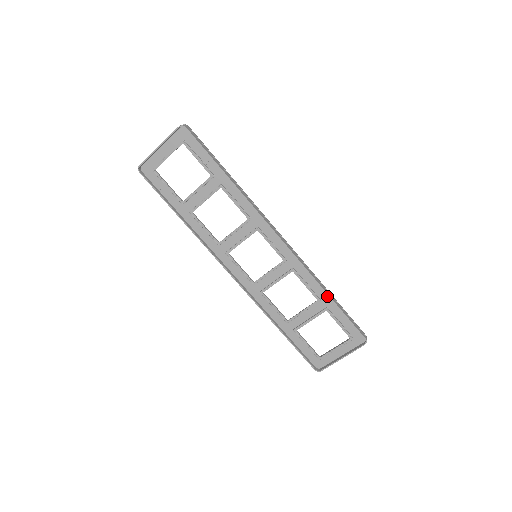
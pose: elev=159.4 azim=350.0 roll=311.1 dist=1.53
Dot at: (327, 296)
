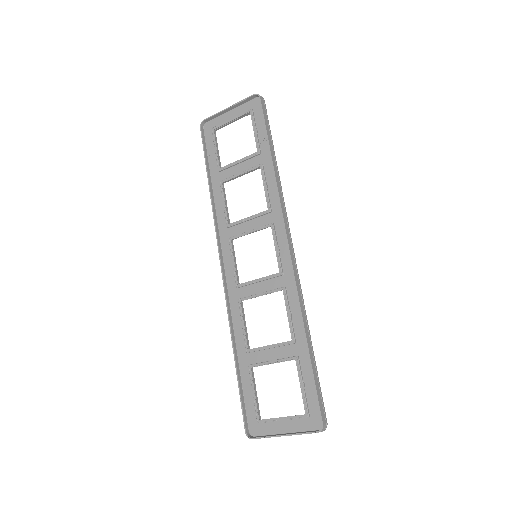
Dot at: (305, 341)
